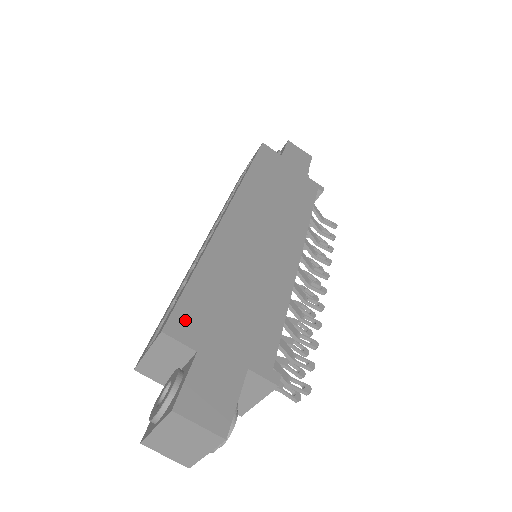
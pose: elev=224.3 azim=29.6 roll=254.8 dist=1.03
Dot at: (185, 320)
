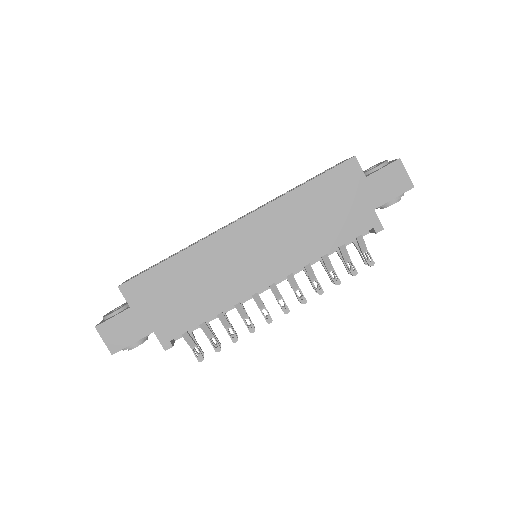
Dot at: (137, 287)
